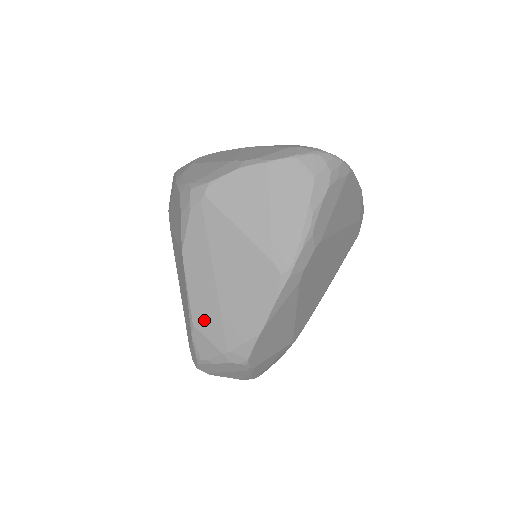
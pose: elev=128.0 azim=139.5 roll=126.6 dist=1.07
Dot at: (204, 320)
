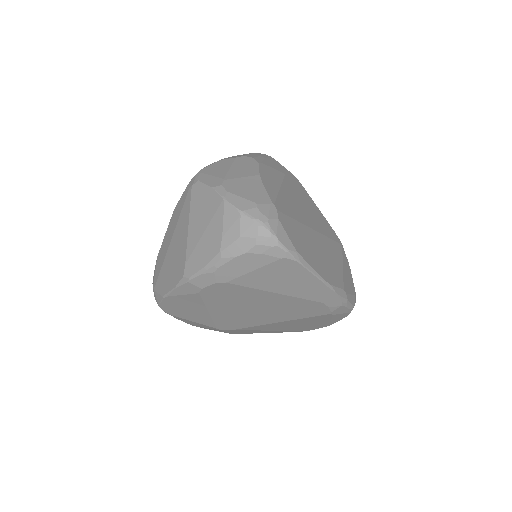
Dot at: (159, 260)
